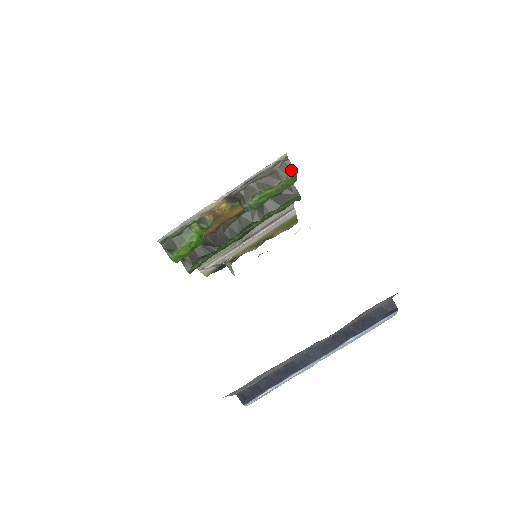
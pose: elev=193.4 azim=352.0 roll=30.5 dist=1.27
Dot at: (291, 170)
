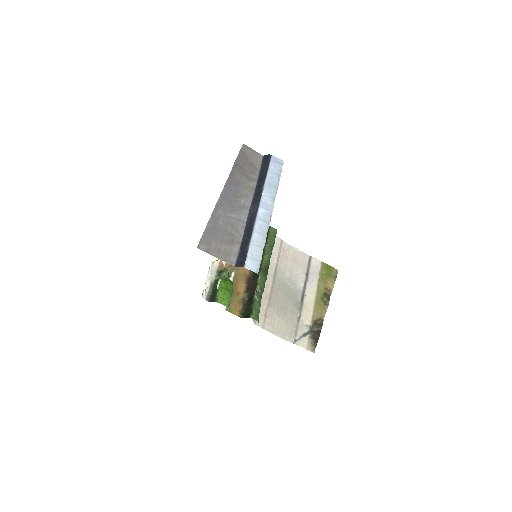
Dot at: occluded
